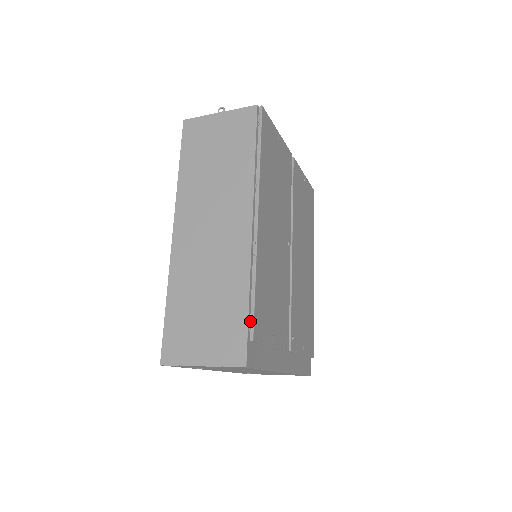
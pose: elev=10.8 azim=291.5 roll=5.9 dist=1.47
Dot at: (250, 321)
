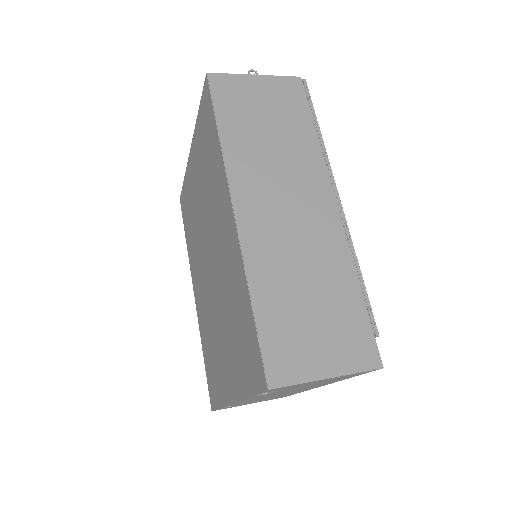
Dot at: (367, 314)
